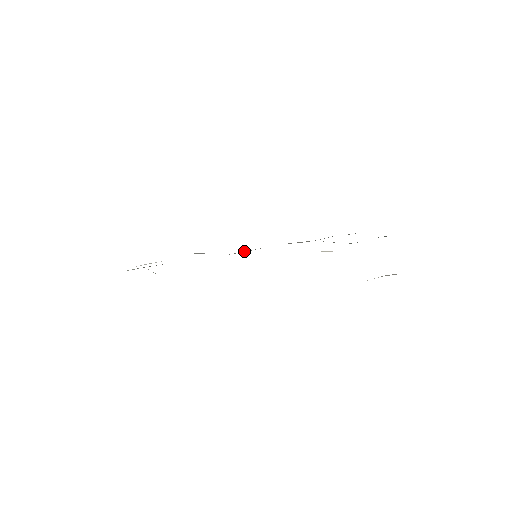
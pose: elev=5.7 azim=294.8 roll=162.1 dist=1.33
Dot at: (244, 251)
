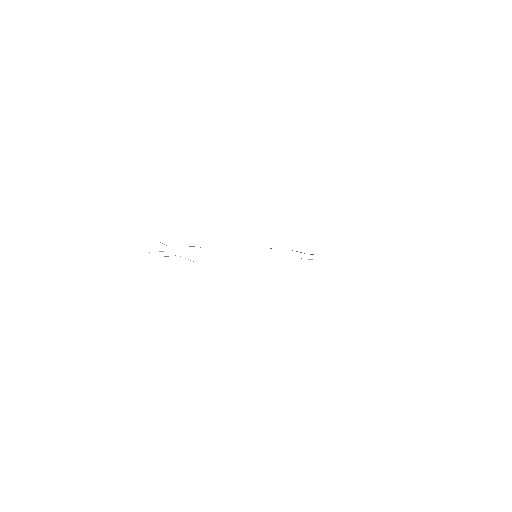
Dot at: occluded
